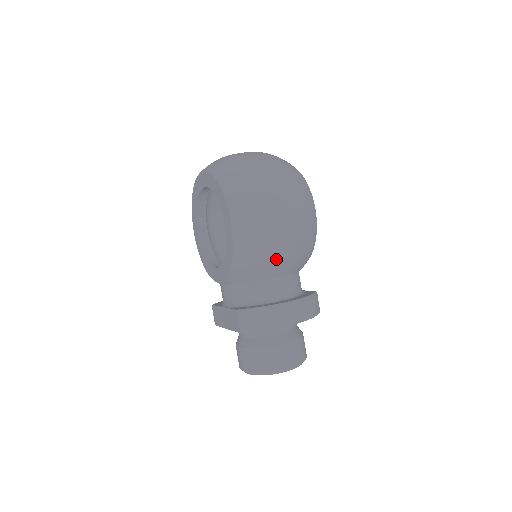
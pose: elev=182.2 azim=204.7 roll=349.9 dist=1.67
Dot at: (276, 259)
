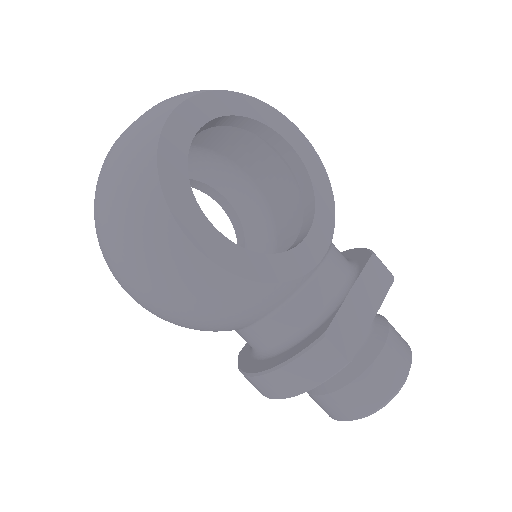
Dot at: (199, 328)
